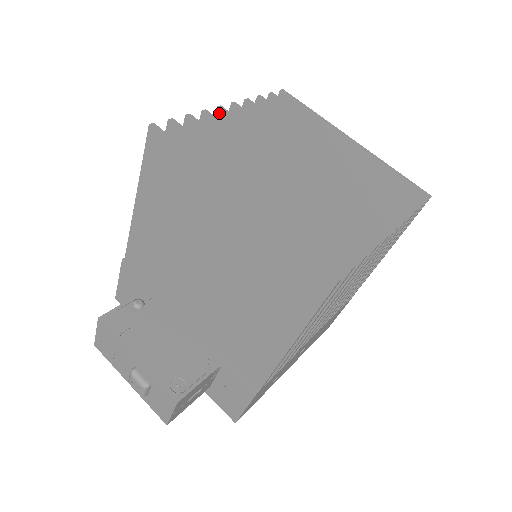
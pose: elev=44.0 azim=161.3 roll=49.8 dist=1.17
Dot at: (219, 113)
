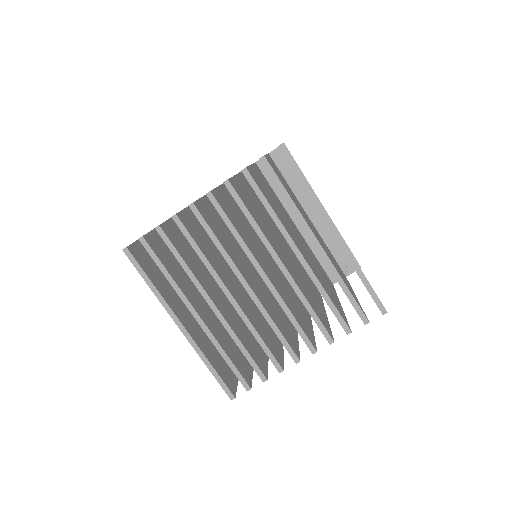
Dot at: (192, 209)
